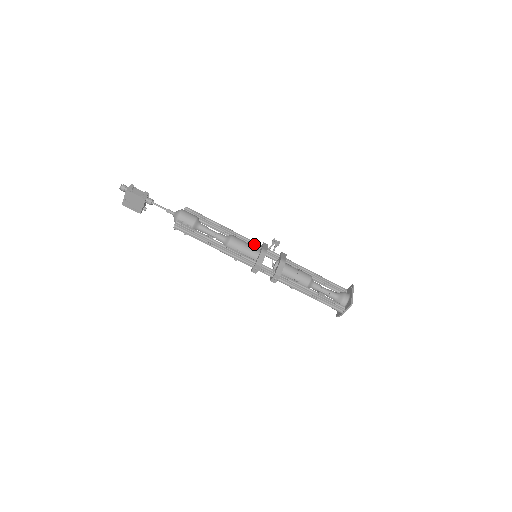
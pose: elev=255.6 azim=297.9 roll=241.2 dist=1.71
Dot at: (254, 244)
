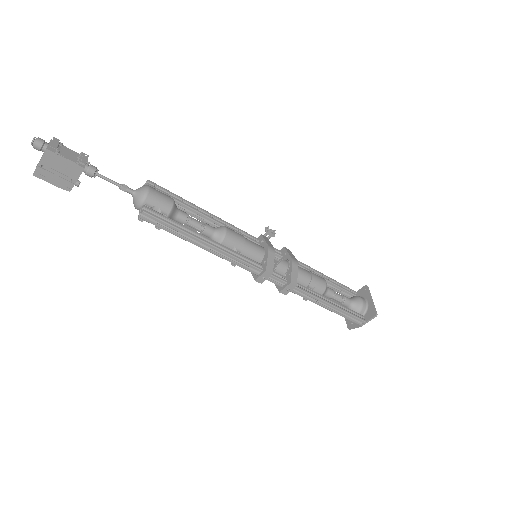
Dot at: (250, 238)
